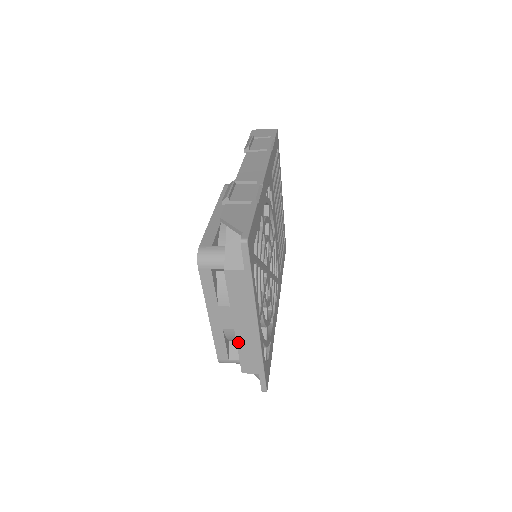
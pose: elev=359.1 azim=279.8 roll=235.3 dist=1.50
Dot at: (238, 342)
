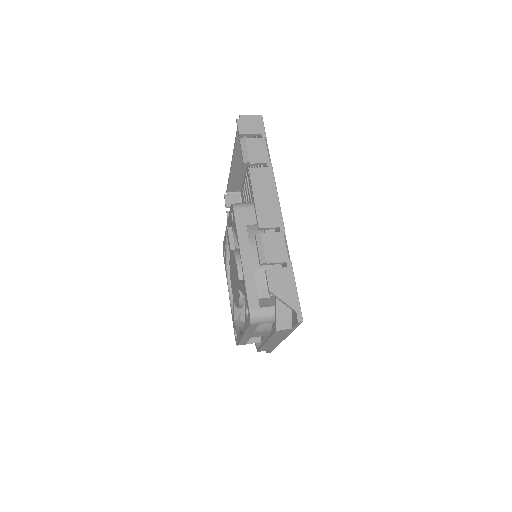
Dot at: (264, 346)
